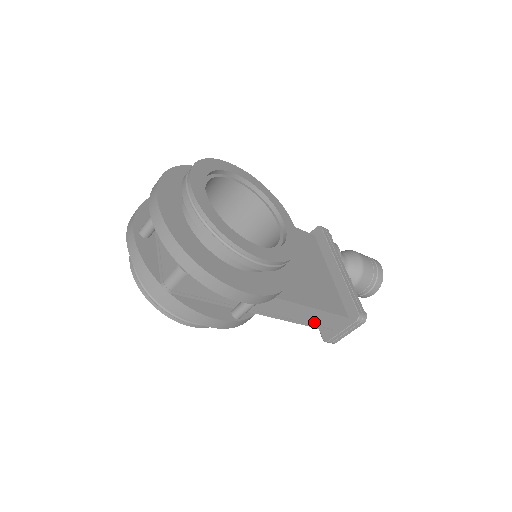
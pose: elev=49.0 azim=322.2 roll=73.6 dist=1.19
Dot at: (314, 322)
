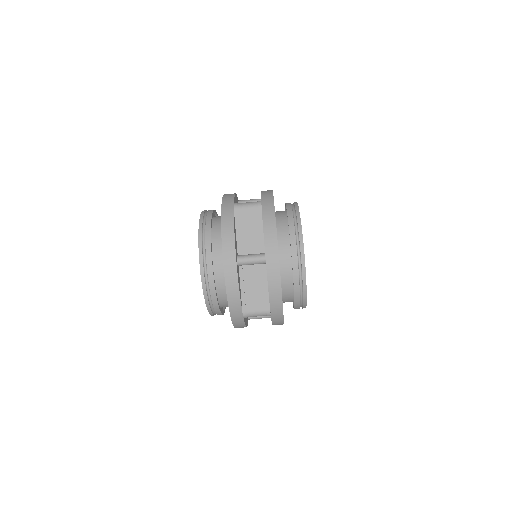
Dot at: occluded
